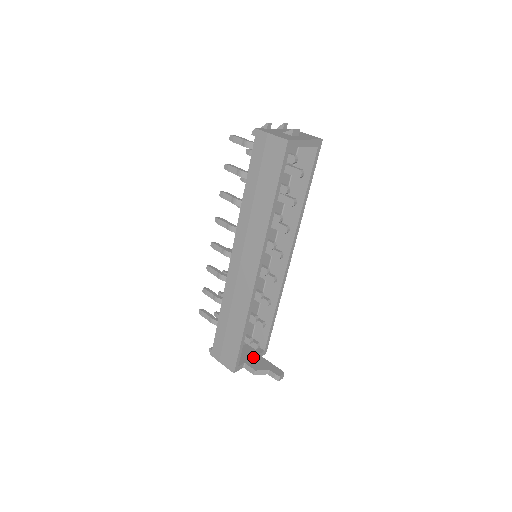
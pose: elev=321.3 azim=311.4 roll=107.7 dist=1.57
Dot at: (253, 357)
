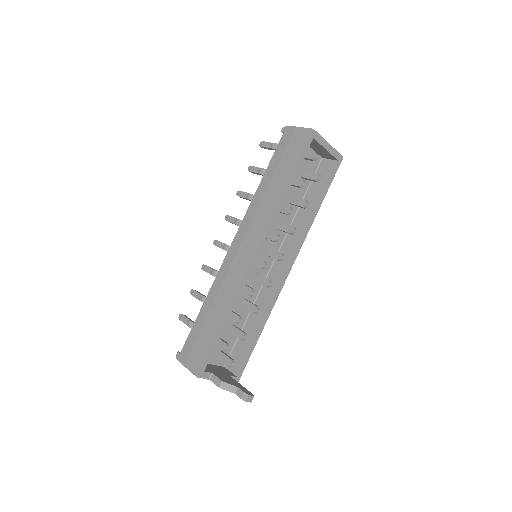
Dot at: (223, 374)
